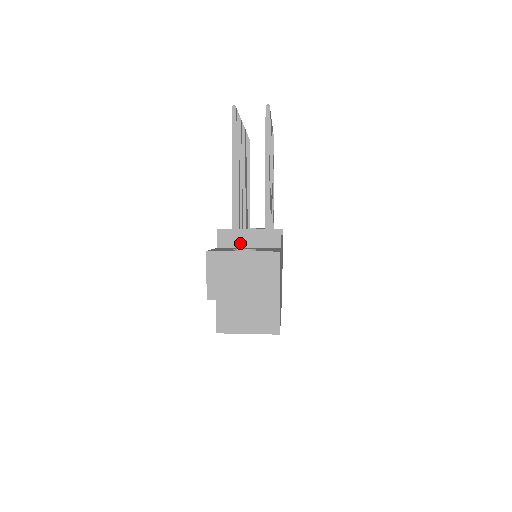
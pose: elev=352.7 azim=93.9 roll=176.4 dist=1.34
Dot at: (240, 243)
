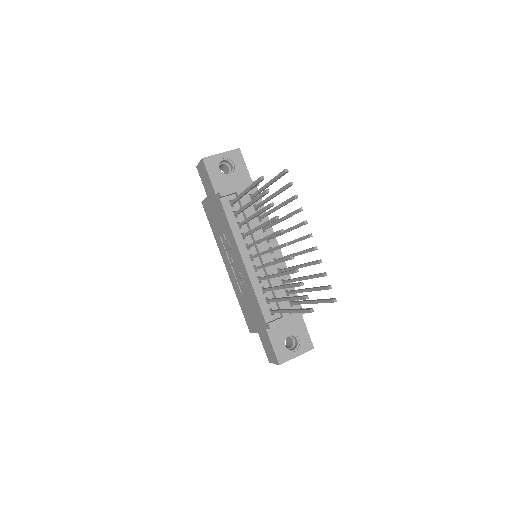
Dot at: occluded
